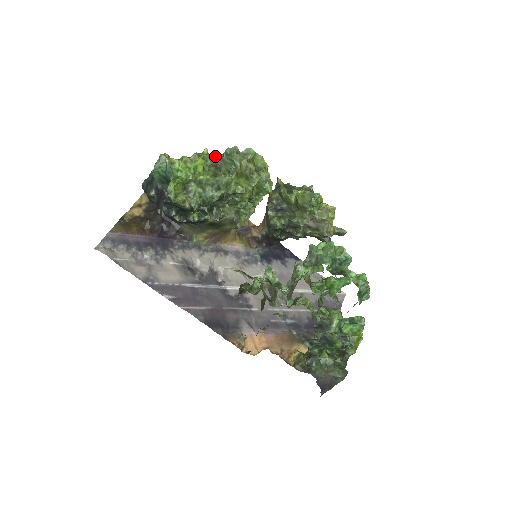
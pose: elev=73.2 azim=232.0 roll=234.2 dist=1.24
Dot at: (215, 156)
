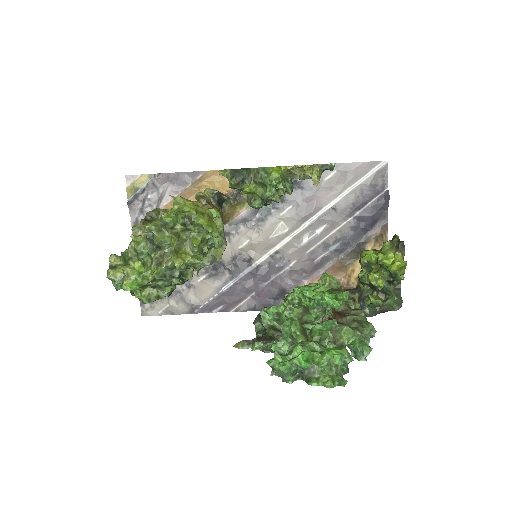
Dot at: (144, 238)
